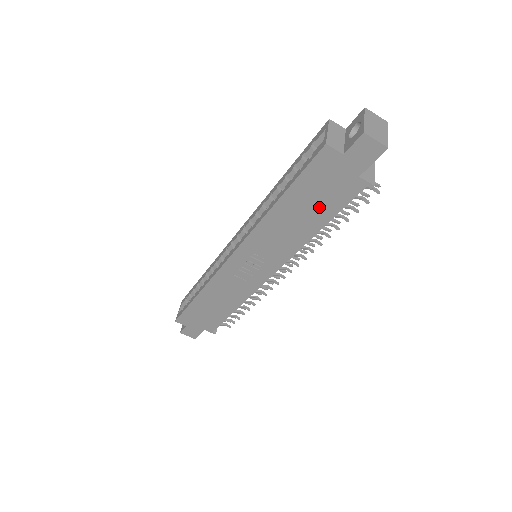
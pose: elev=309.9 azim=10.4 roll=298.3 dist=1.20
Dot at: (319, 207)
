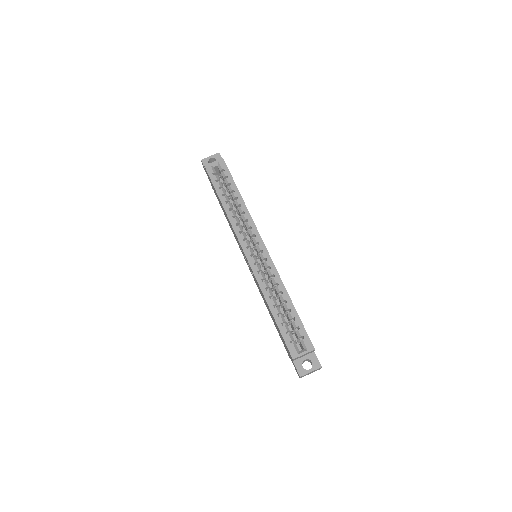
Dot at: occluded
